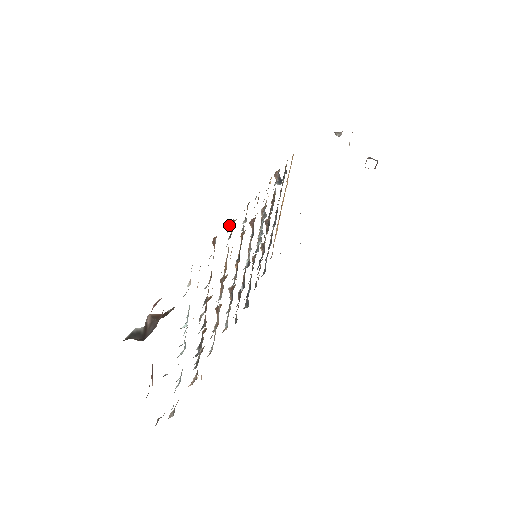
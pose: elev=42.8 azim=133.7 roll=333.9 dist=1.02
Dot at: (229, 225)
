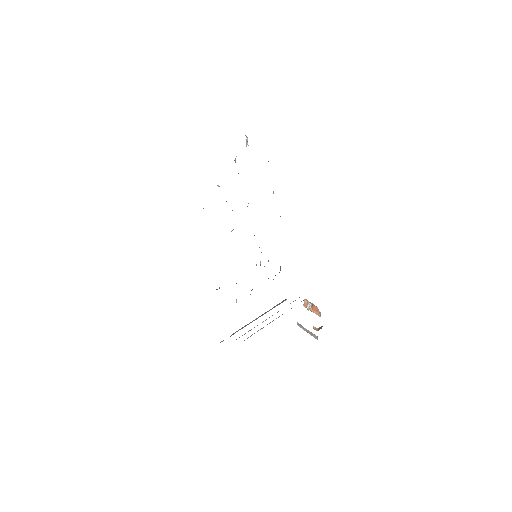
Dot at: occluded
